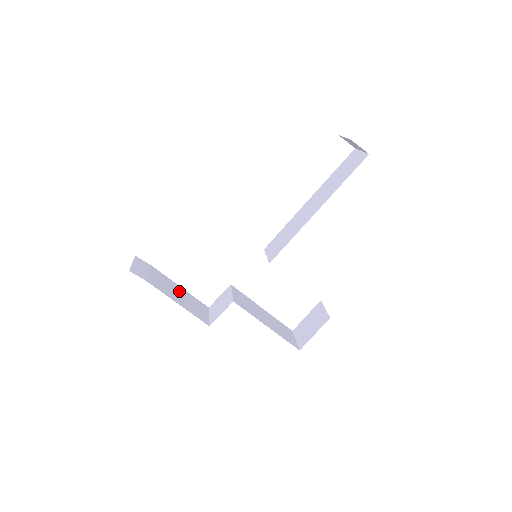
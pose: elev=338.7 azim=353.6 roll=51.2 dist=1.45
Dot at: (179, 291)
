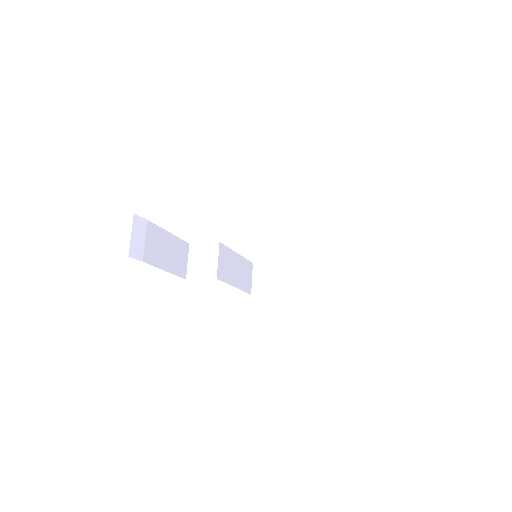
Dot at: (168, 244)
